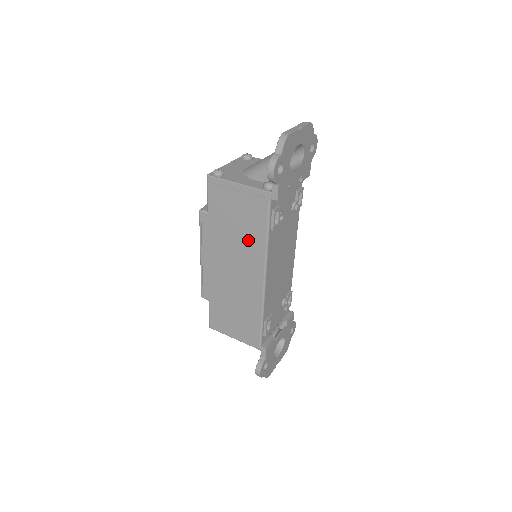
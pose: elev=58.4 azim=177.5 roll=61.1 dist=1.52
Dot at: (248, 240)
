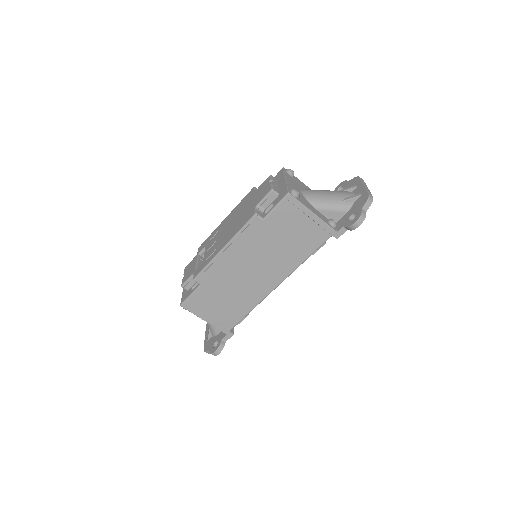
Dot at: (287, 255)
